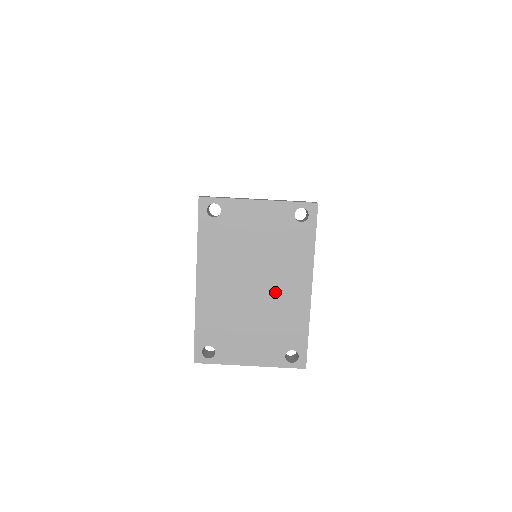
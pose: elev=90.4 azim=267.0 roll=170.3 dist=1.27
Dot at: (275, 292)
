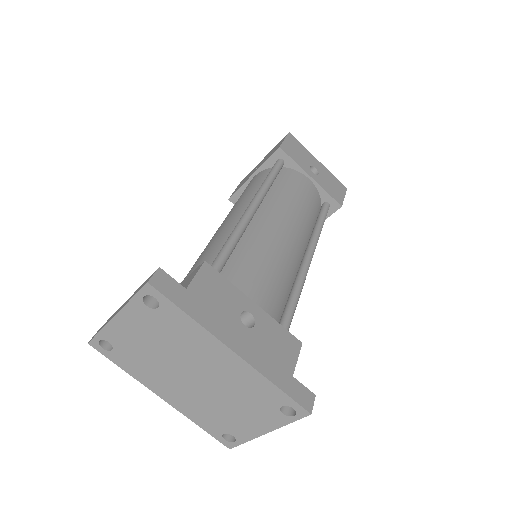
Dot at: (213, 372)
